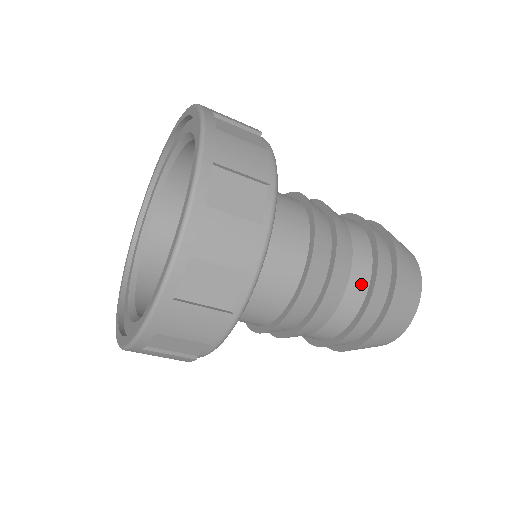
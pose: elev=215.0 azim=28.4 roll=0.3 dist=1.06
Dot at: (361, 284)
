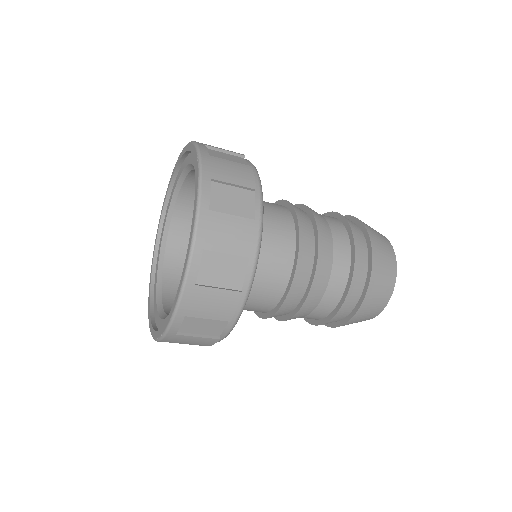
Dot at: (334, 297)
